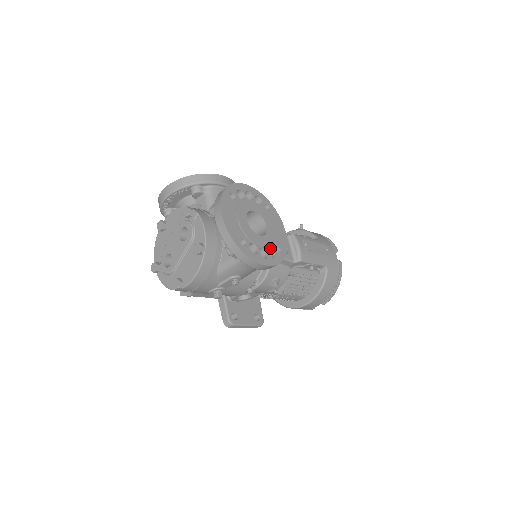
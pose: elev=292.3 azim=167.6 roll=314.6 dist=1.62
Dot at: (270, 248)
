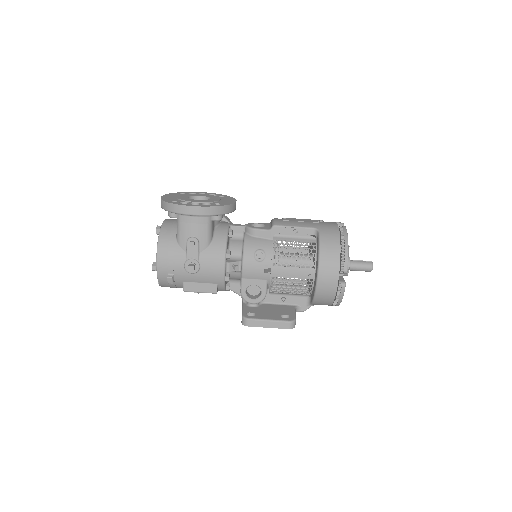
Dot at: occluded
